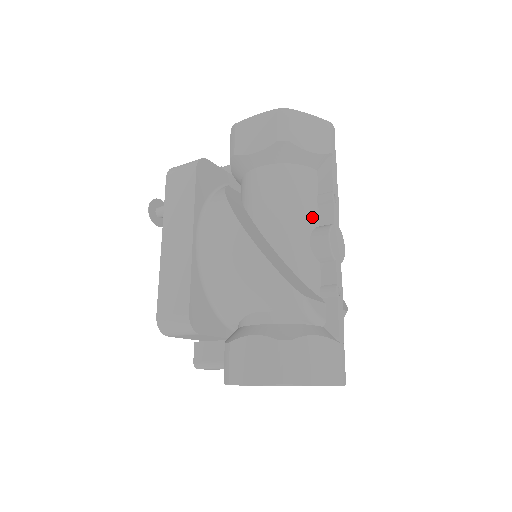
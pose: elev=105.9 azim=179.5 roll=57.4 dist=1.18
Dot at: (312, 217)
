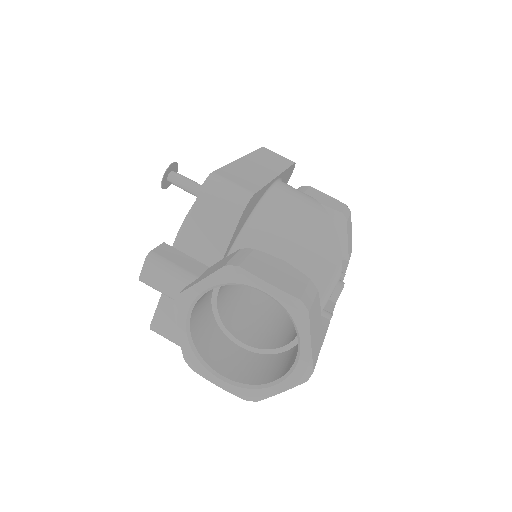
Dot at: occluded
